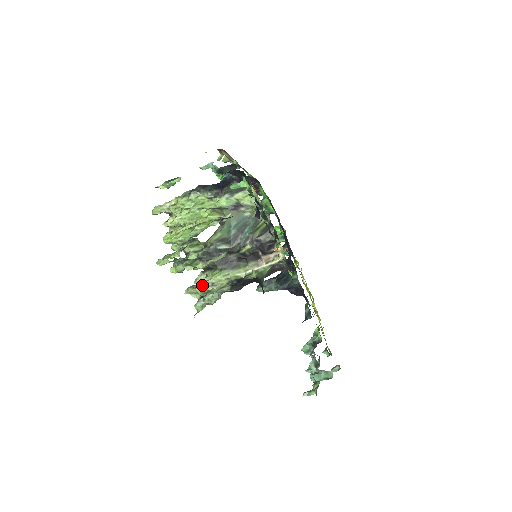
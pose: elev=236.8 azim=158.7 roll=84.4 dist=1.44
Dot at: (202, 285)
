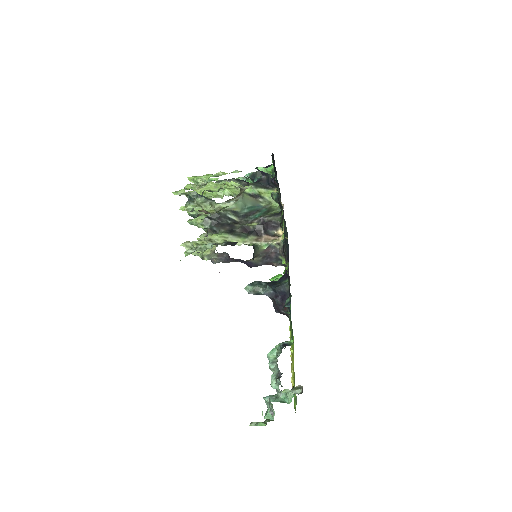
Dot at: (200, 240)
